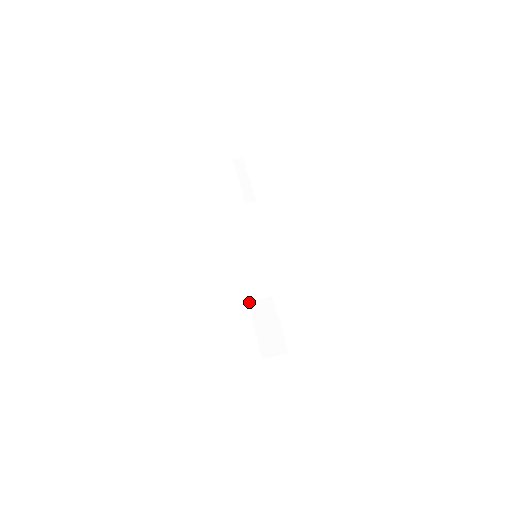
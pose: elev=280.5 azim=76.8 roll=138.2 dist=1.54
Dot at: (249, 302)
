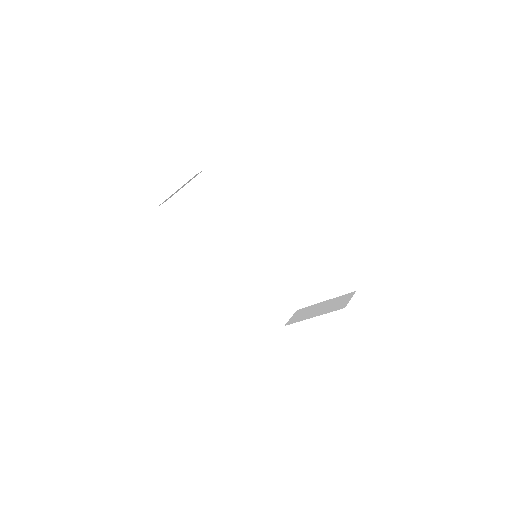
Dot at: (285, 325)
